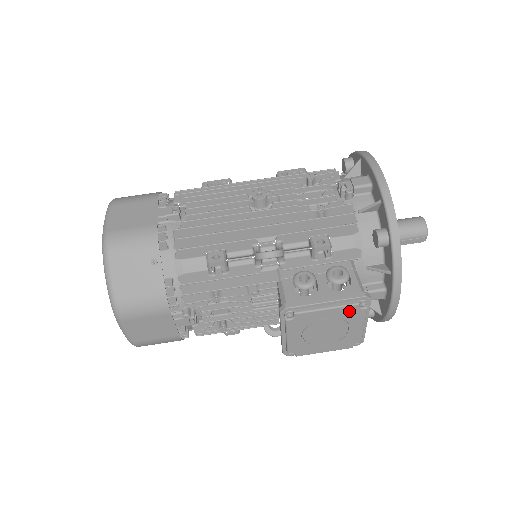
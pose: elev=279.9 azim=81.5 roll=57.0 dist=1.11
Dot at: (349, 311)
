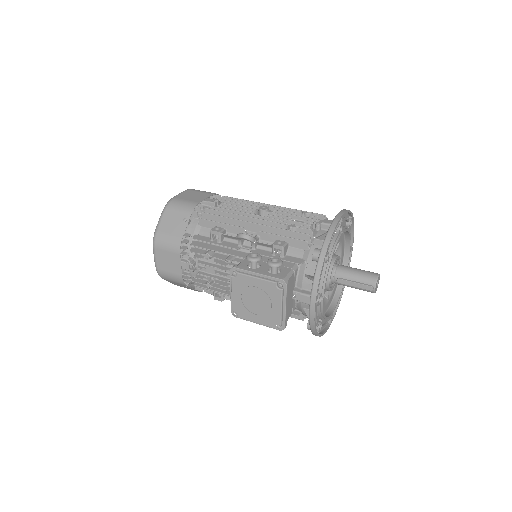
Dot at: (270, 287)
